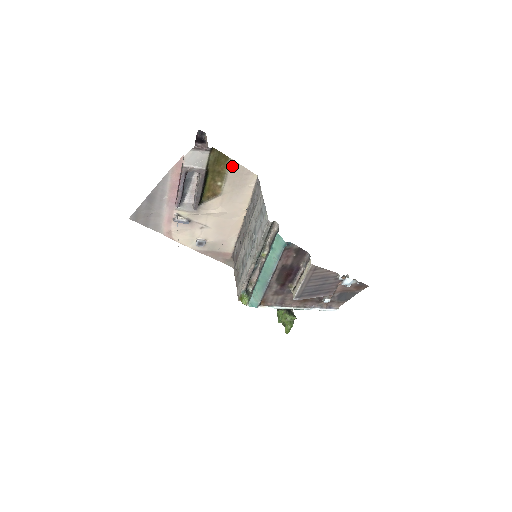
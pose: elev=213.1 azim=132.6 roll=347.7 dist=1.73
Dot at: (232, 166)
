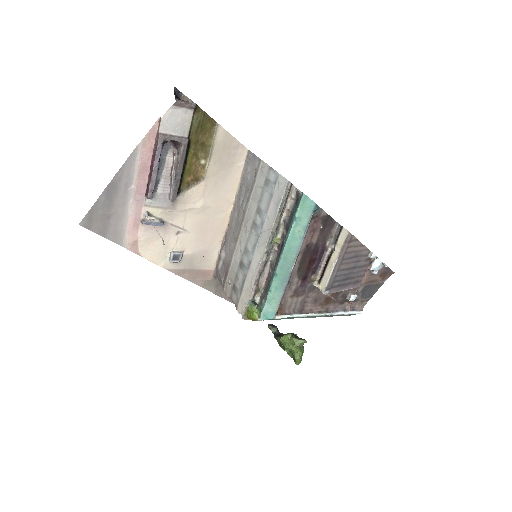
Dot at: (219, 135)
